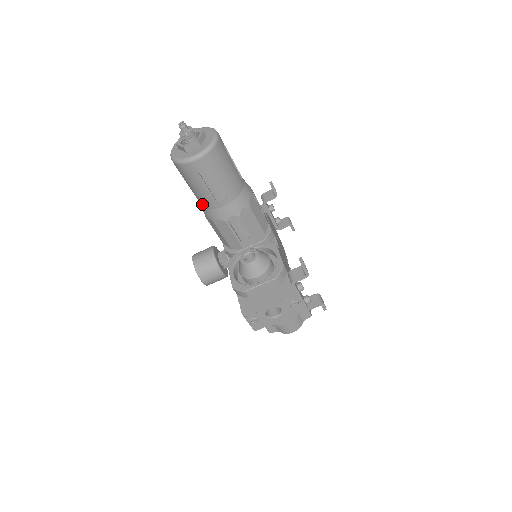
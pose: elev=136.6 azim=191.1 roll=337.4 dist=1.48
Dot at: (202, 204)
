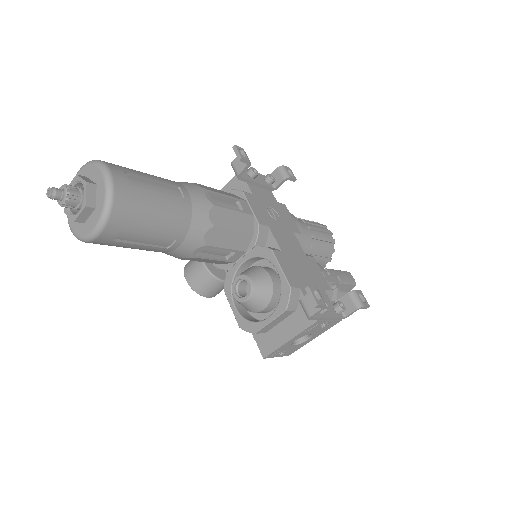
Dot at: occluded
